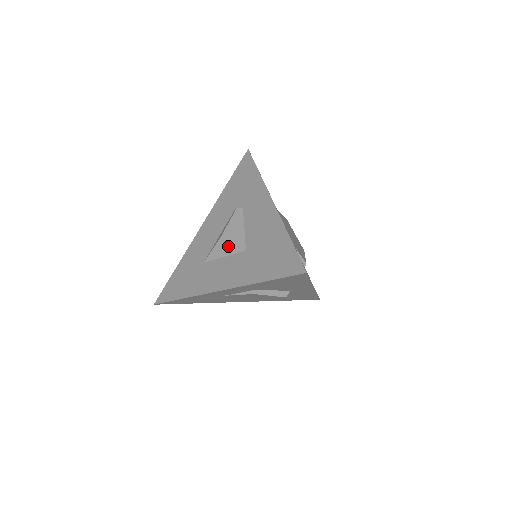
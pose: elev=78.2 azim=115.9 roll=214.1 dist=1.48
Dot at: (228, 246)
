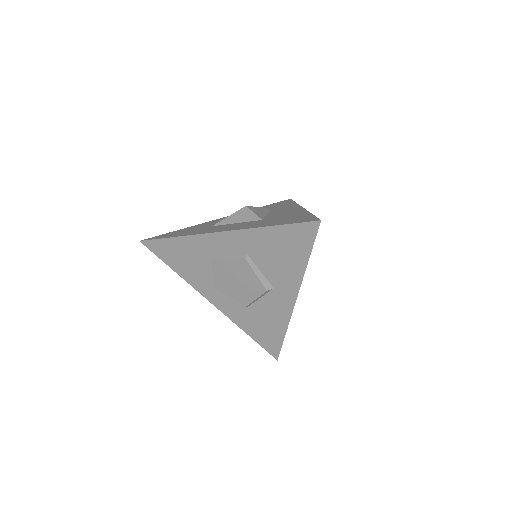
Dot at: (247, 214)
